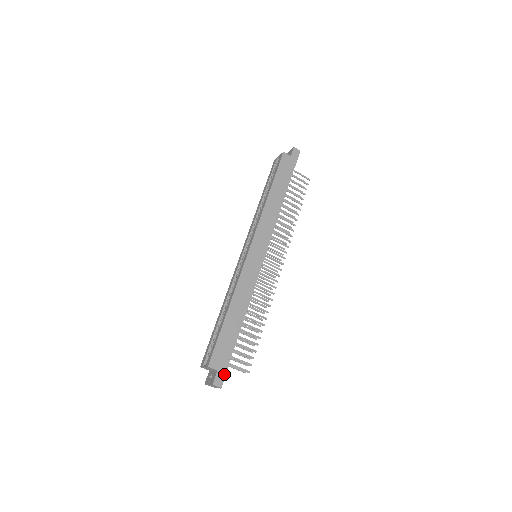
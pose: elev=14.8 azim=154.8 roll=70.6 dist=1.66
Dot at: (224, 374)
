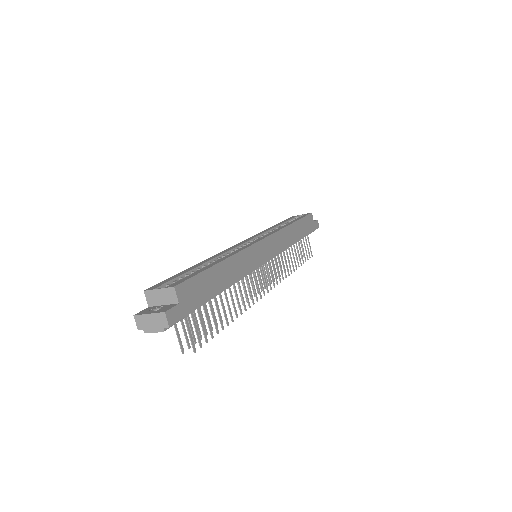
Dot at: (182, 316)
